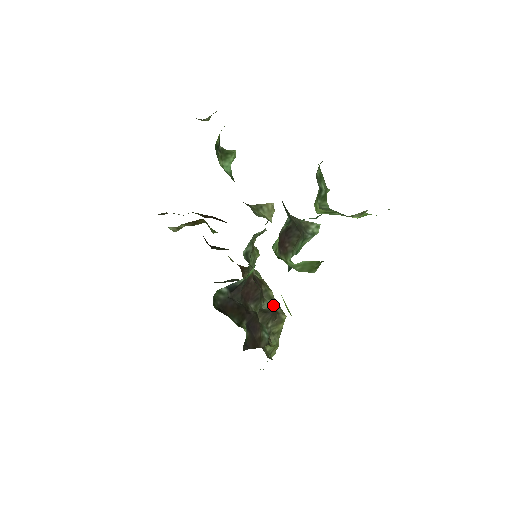
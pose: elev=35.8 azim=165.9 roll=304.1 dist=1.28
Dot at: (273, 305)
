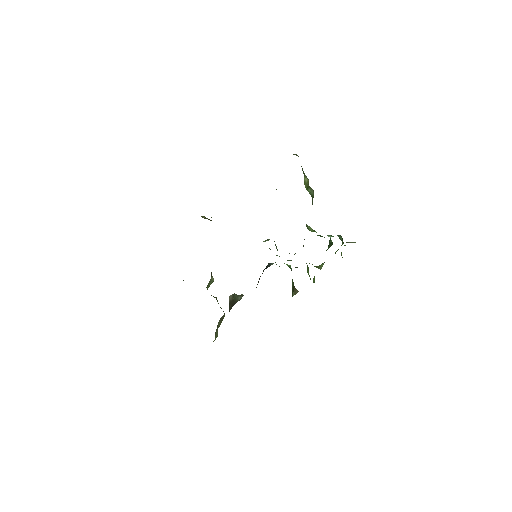
Dot at: (240, 299)
